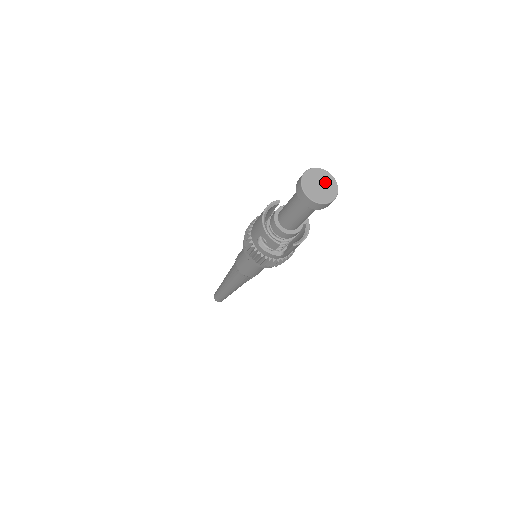
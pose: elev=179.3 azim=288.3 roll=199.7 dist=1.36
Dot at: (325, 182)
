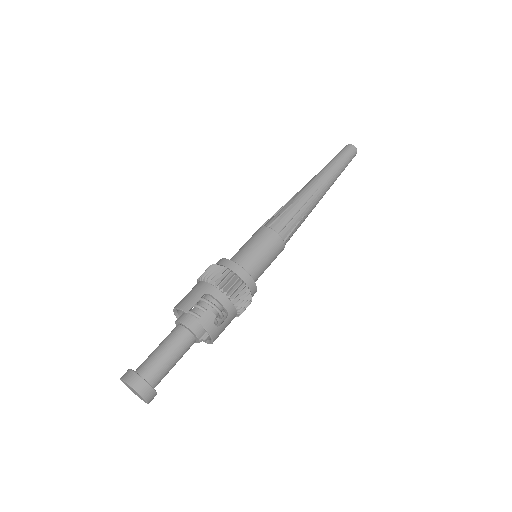
Dot at: (137, 394)
